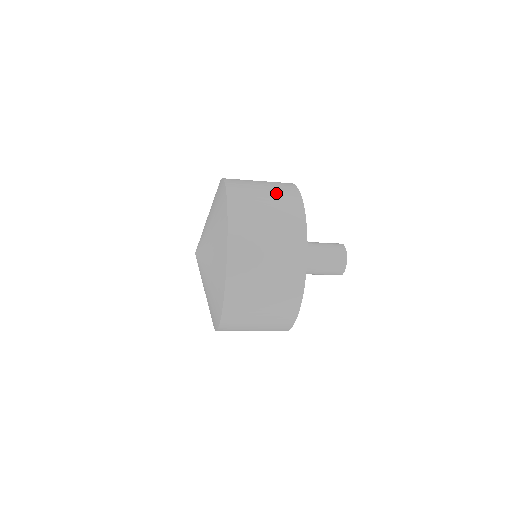
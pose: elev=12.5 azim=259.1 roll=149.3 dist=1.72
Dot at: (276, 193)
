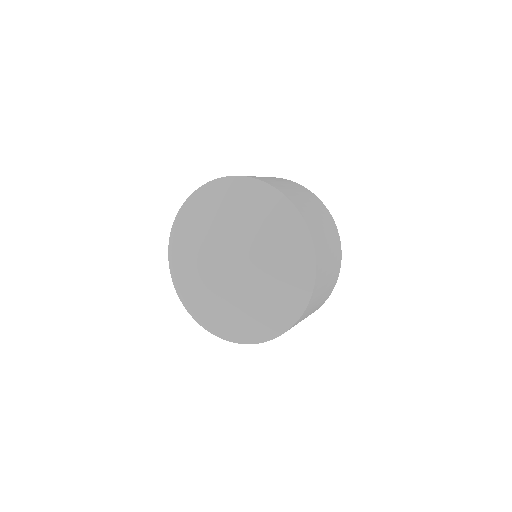
Dot at: (334, 269)
